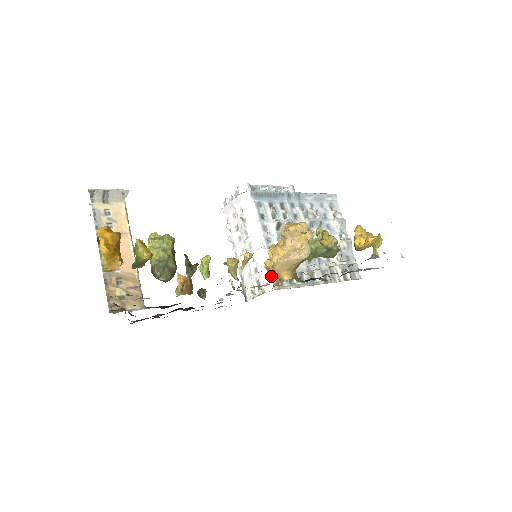
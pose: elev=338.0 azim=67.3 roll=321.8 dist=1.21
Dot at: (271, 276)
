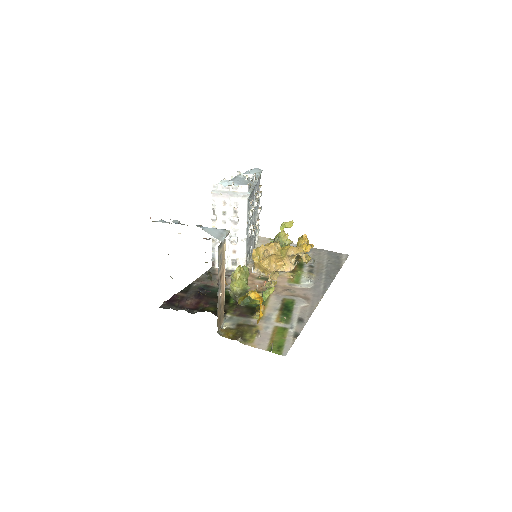
Dot at: (256, 266)
